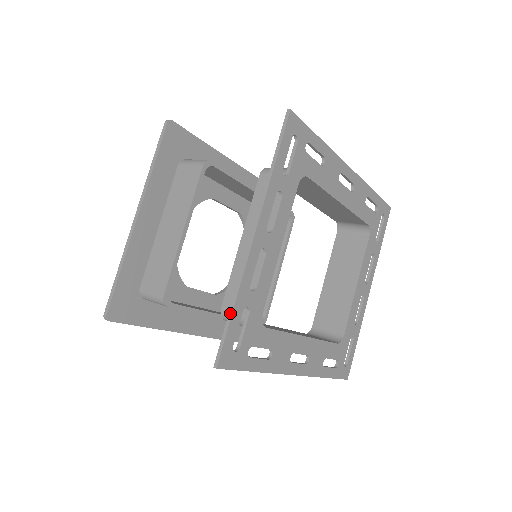
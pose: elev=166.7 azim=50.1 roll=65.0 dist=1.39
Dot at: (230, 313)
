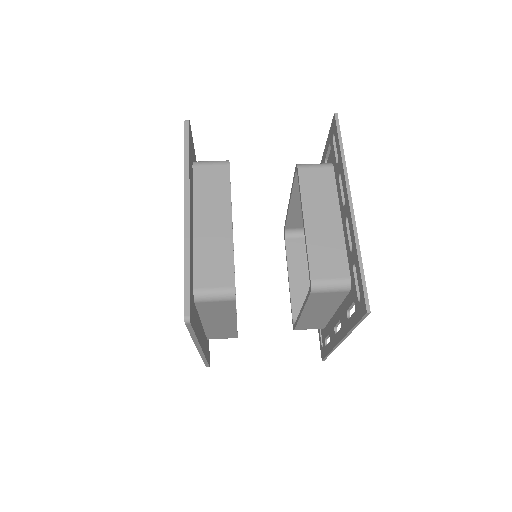
Dot at: (361, 265)
